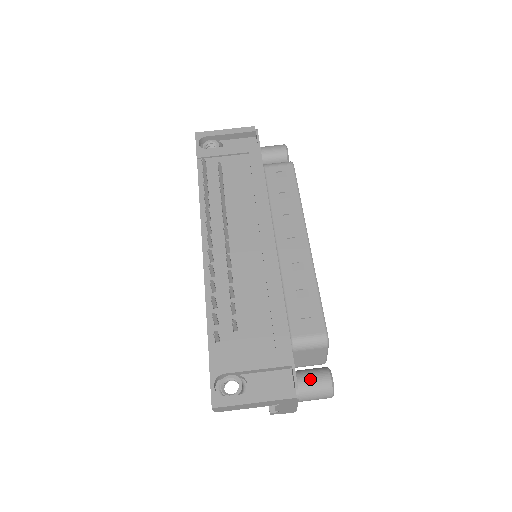
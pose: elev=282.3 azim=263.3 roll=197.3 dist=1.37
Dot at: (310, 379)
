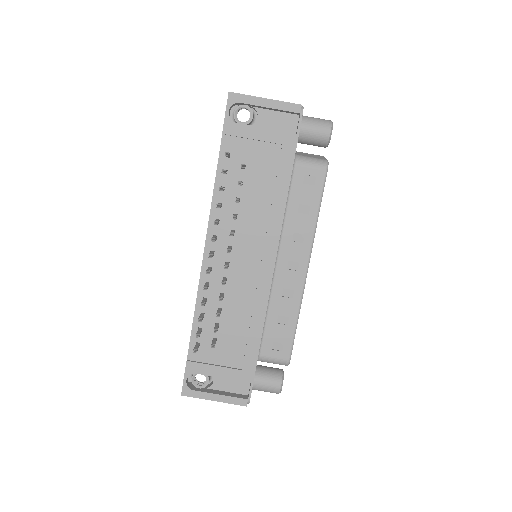
Dot at: (265, 383)
